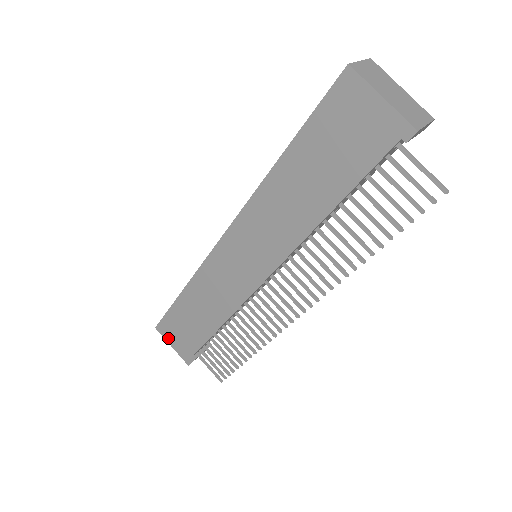
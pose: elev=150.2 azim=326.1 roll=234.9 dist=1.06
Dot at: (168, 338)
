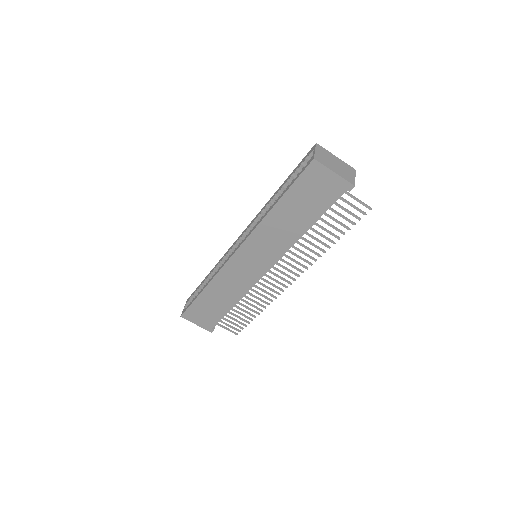
Dot at: (193, 320)
